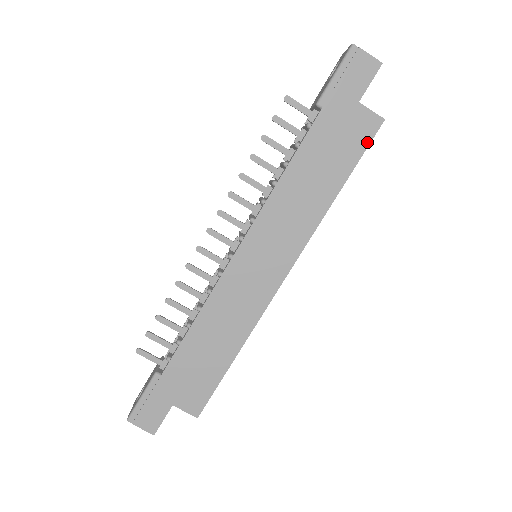
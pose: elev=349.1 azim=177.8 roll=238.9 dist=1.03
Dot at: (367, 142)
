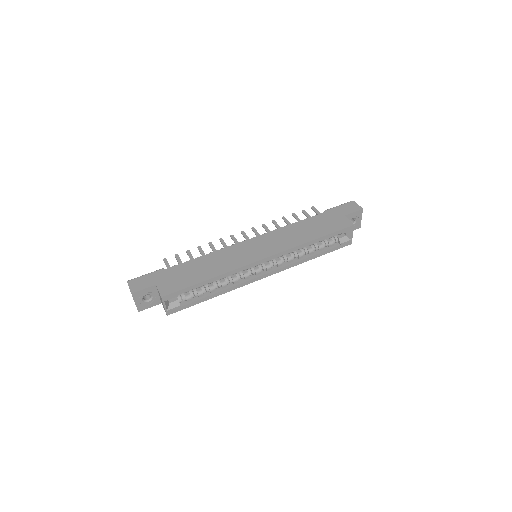
Dot at: (341, 229)
